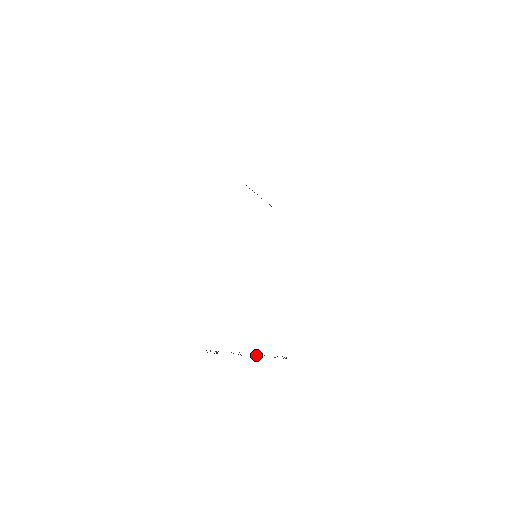
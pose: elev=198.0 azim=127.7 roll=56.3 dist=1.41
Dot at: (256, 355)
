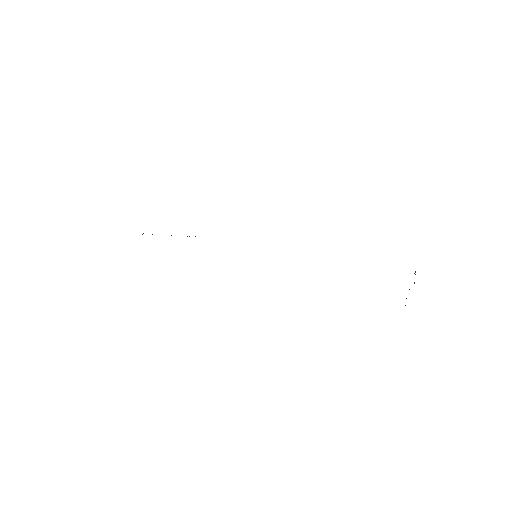
Dot at: occluded
